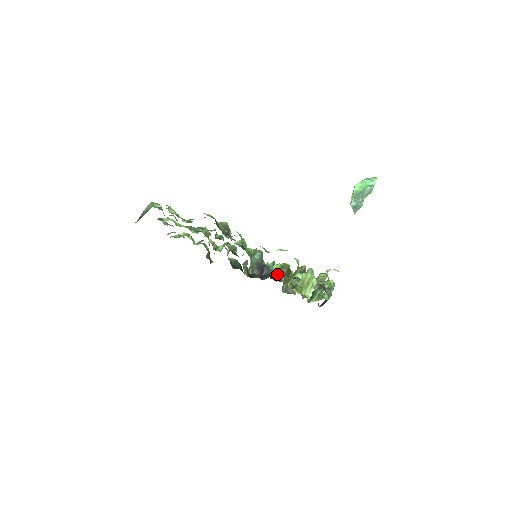
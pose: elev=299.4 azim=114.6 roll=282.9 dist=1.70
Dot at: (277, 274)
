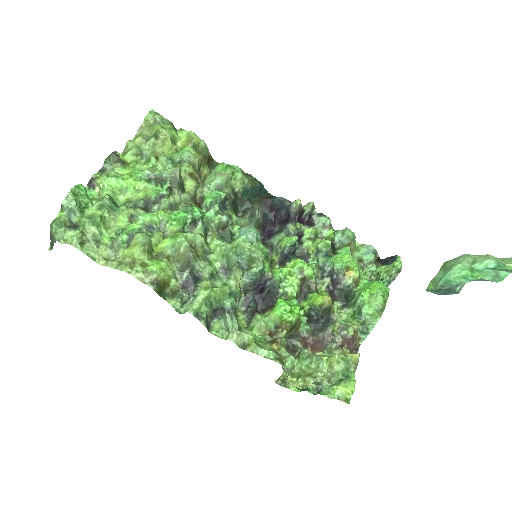
Dot at: (285, 298)
